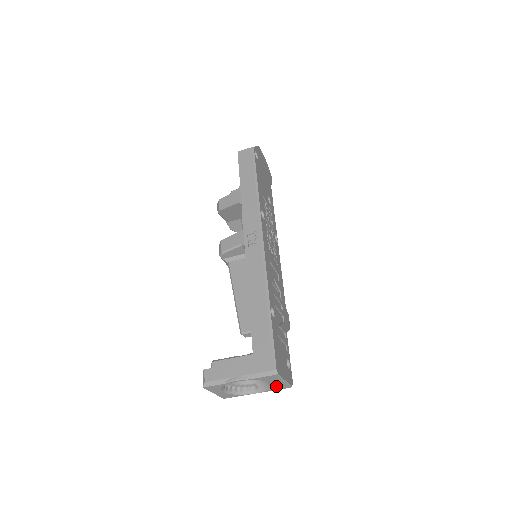
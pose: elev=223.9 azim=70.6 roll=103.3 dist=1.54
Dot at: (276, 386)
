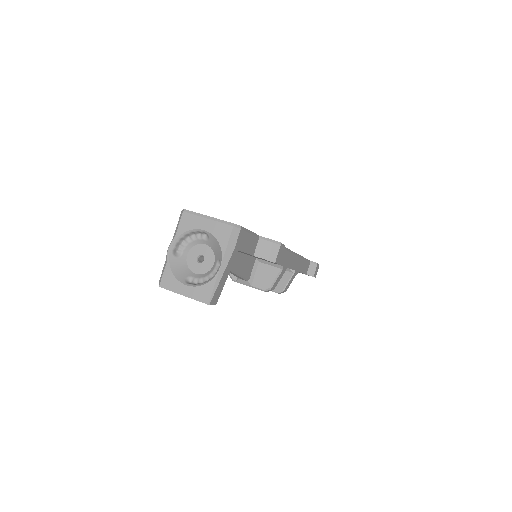
Dot at: (216, 234)
